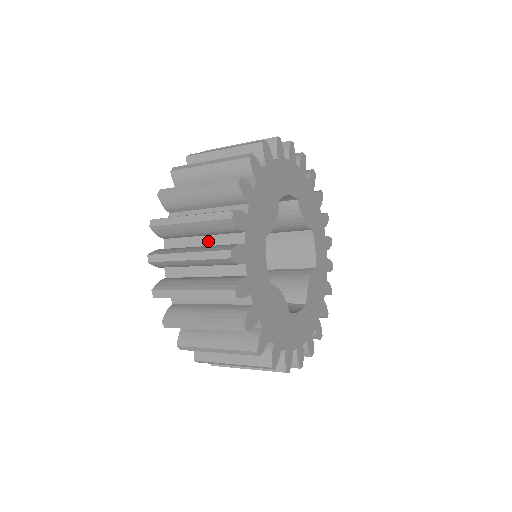
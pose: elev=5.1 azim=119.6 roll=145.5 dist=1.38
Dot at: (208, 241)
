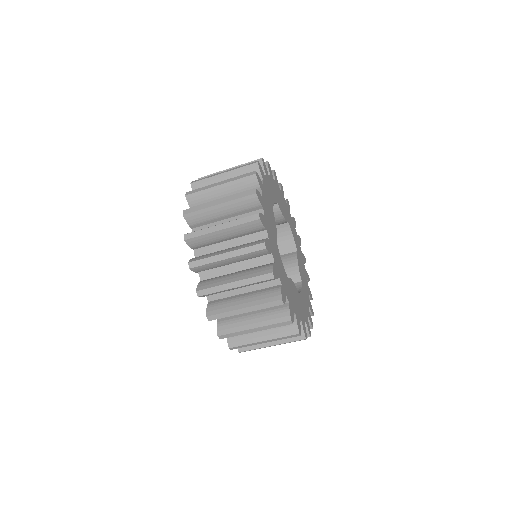
Dot at: occluded
